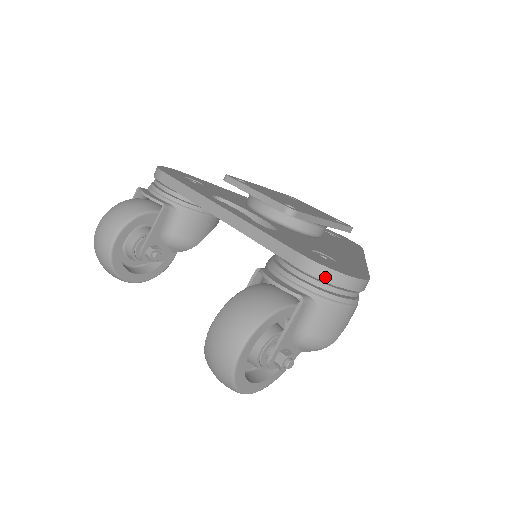
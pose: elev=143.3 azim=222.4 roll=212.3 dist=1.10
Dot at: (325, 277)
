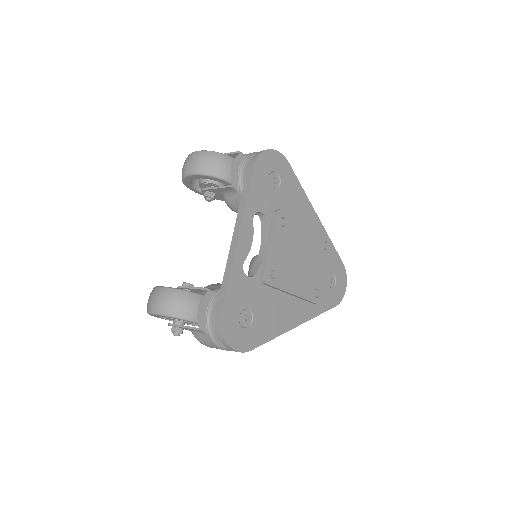
Dot at: (219, 334)
